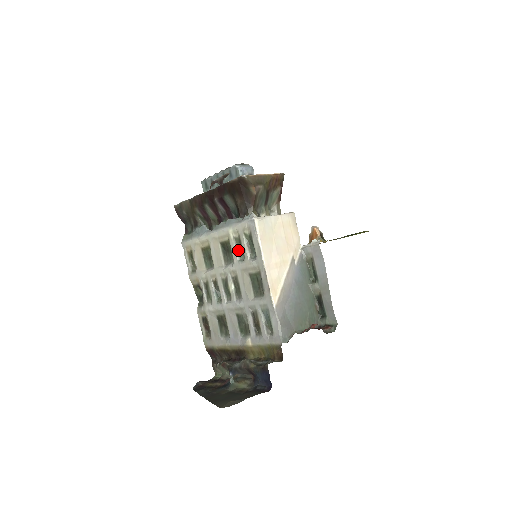
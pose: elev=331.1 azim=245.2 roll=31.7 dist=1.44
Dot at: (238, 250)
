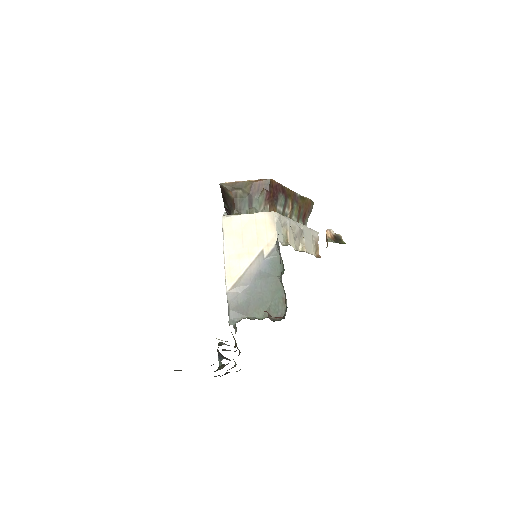
Dot at: occluded
